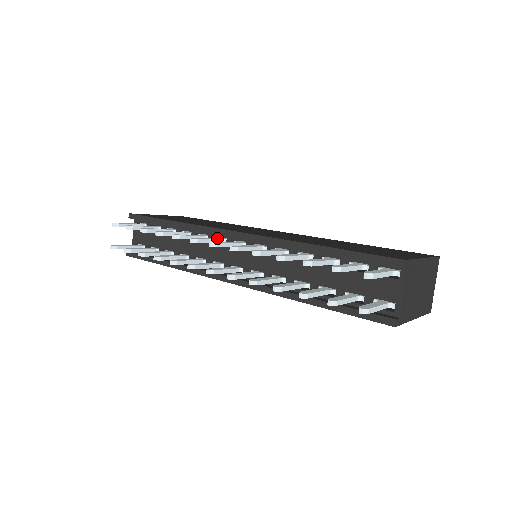
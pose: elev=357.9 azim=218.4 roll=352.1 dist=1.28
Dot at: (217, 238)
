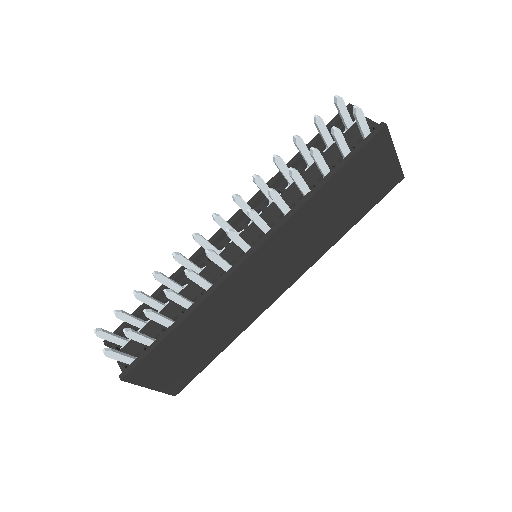
Dot at: occluded
